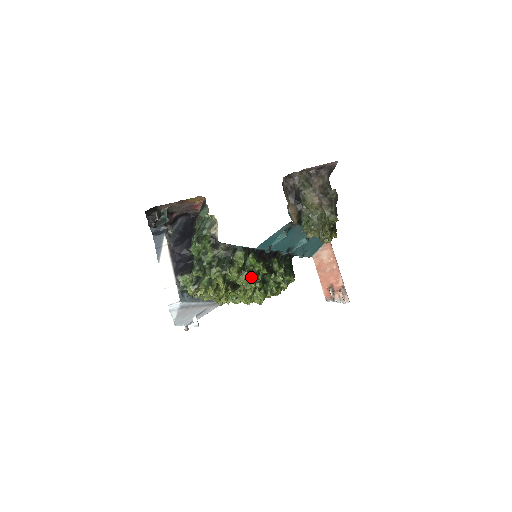
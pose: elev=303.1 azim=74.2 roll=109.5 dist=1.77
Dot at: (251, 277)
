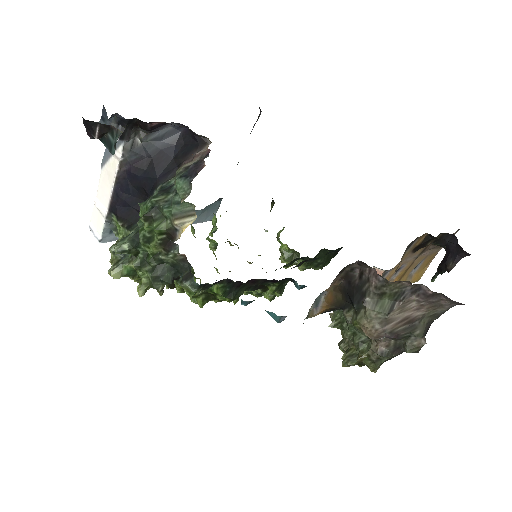
Dot at: (203, 300)
